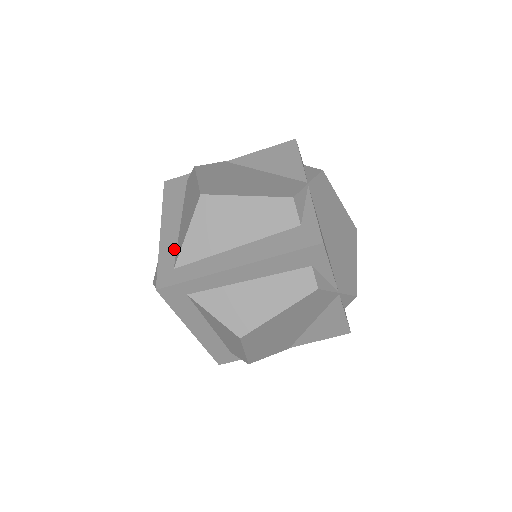
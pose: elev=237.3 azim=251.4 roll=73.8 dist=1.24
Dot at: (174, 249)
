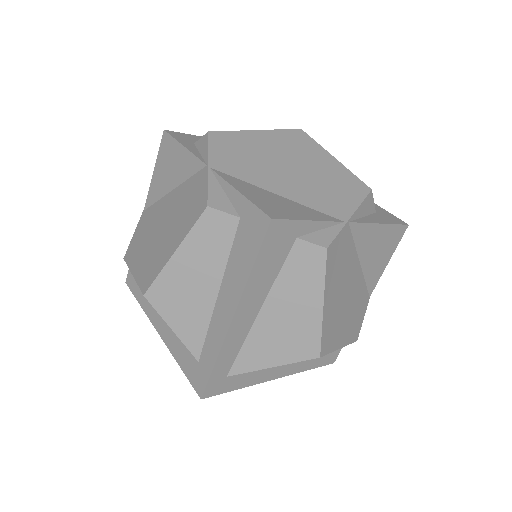
Dot at: (237, 353)
